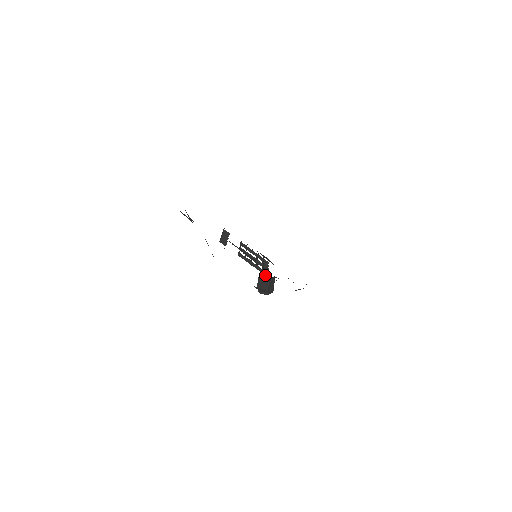
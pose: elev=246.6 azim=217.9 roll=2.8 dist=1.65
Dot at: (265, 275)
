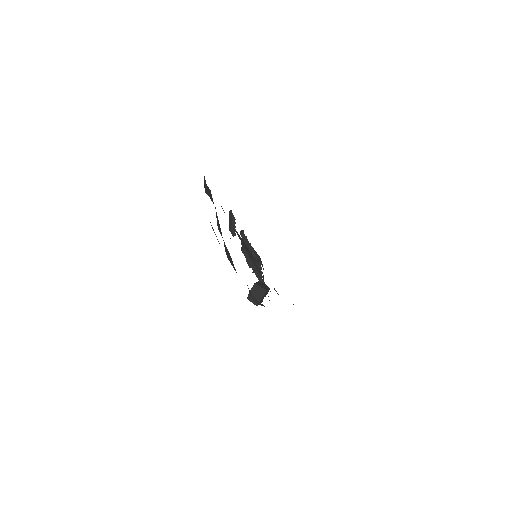
Dot at: (260, 282)
